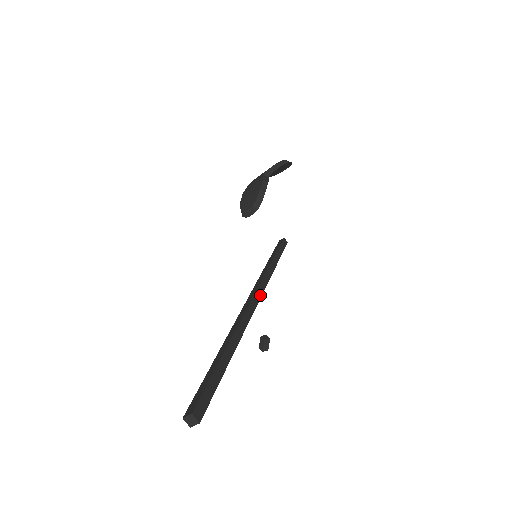
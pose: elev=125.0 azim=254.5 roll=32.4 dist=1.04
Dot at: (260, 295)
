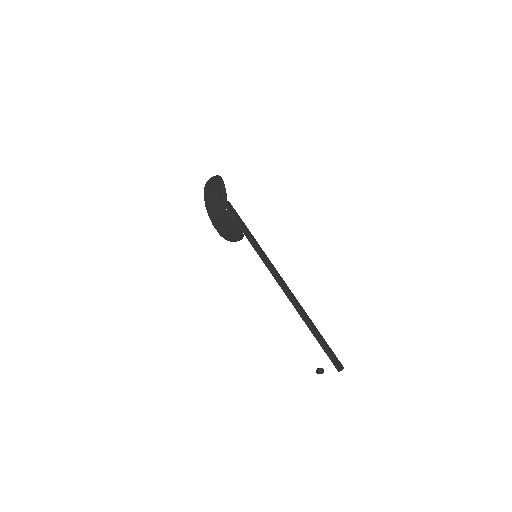
Dot at: (281, 277)
